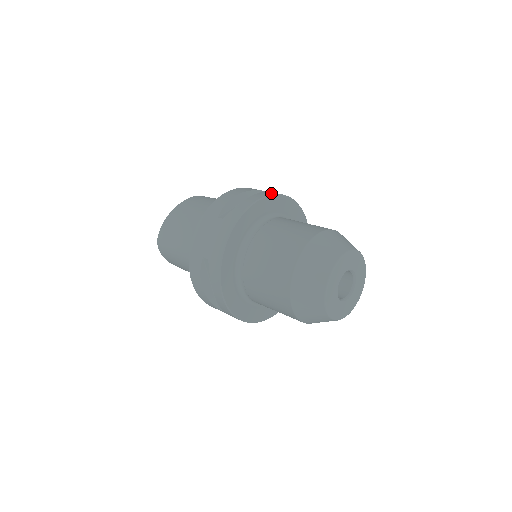
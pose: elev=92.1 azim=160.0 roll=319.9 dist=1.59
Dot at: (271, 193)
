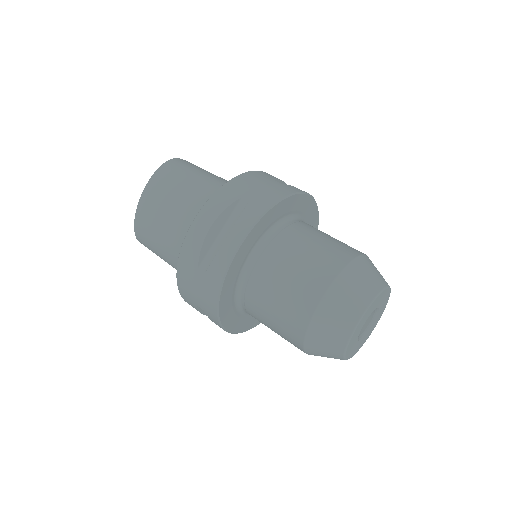
Dot at: (255, 216)
